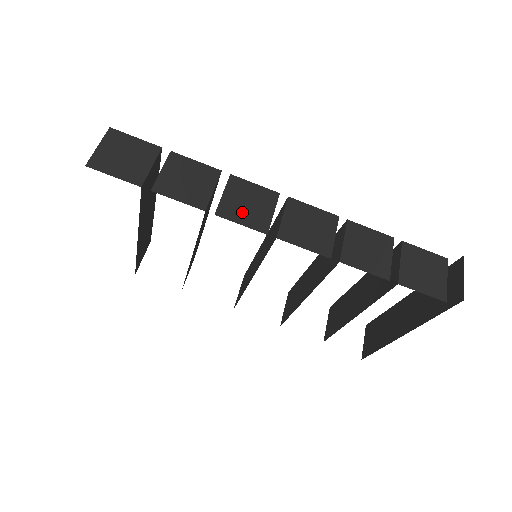
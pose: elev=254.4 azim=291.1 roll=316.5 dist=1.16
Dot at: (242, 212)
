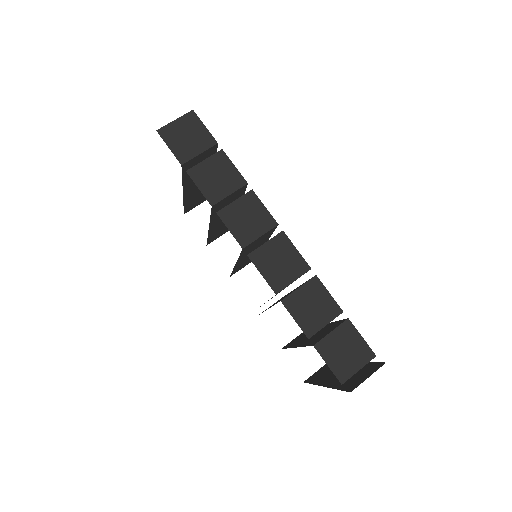
Dot at: (238, 222)
